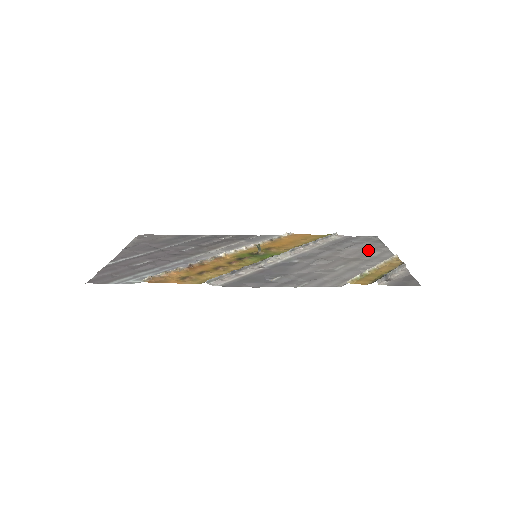
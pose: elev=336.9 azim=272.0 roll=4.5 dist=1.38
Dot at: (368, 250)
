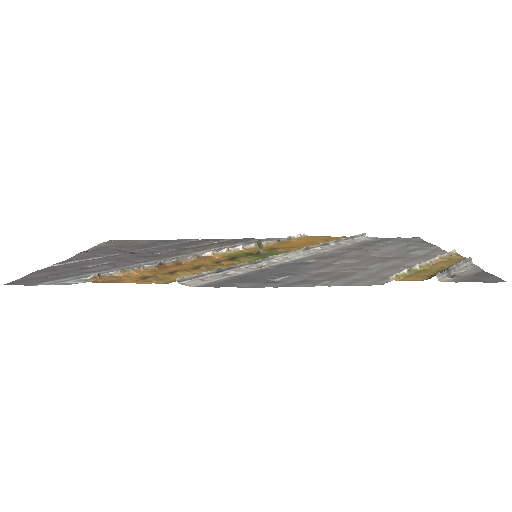
Dot at: (411, 249)
